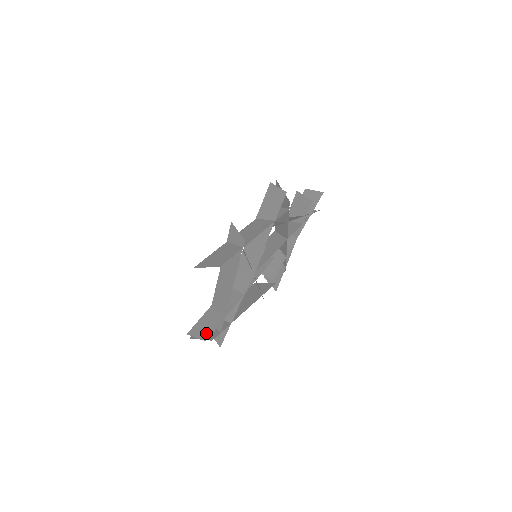
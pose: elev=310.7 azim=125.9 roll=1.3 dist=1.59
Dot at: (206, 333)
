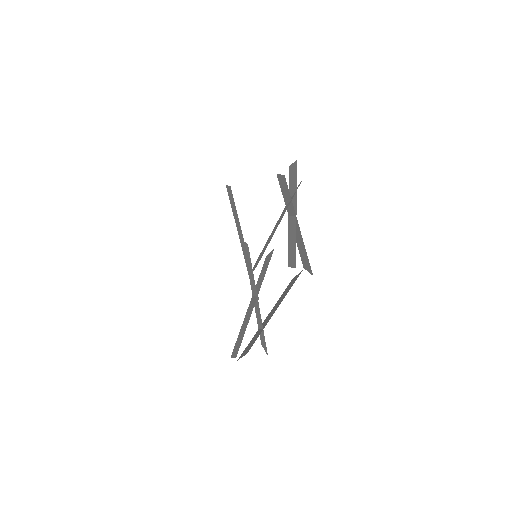
Dot at: (237, 350)
